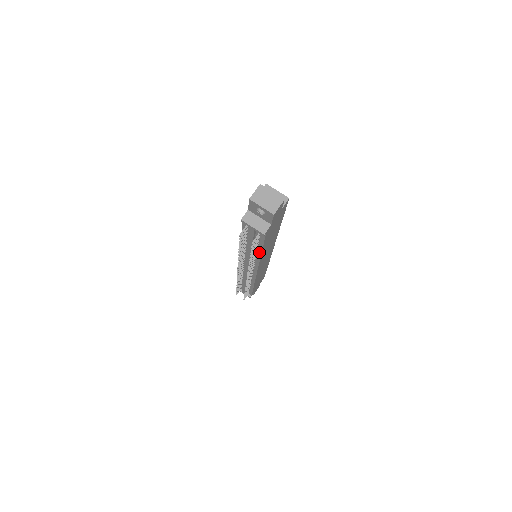
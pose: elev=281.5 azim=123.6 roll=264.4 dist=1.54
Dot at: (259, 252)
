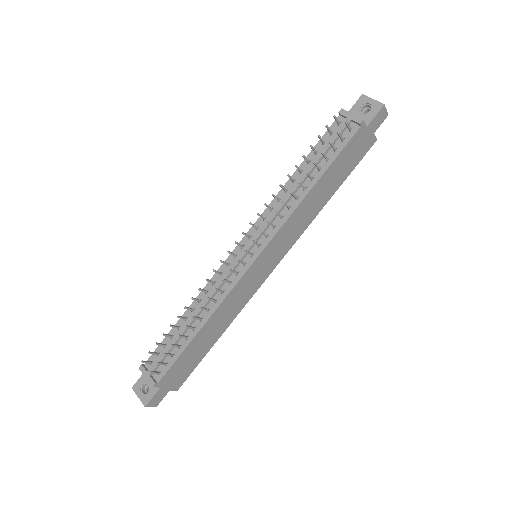
Dot at: (312, 184)
